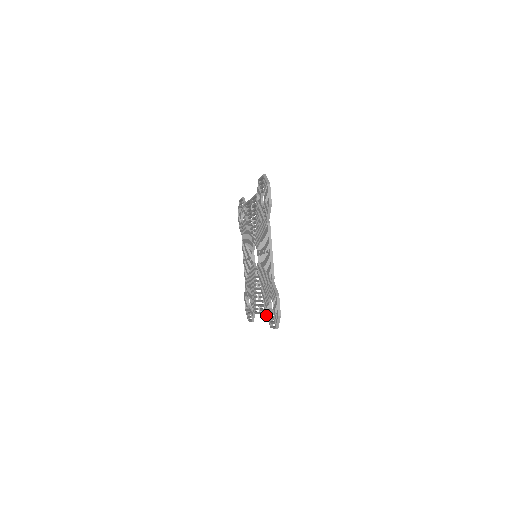
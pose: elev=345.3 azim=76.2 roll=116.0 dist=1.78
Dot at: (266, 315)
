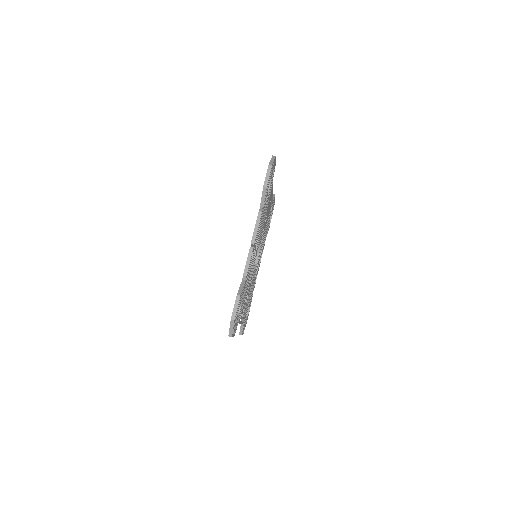
Dot at: occluded
